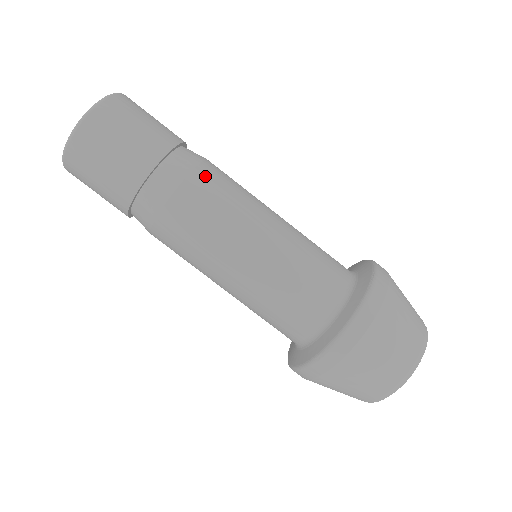
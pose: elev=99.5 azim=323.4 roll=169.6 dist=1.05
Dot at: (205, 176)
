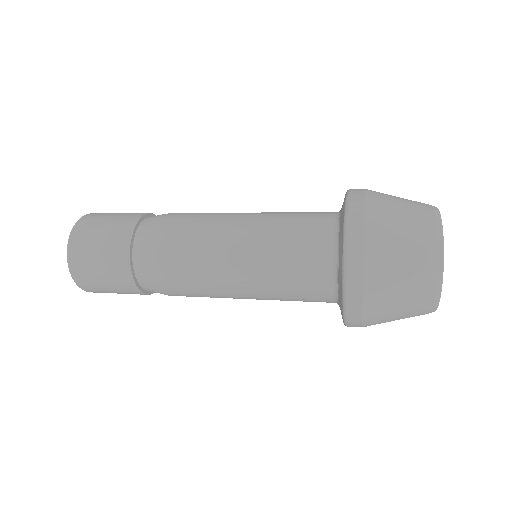
Dot at: (164, 261)
